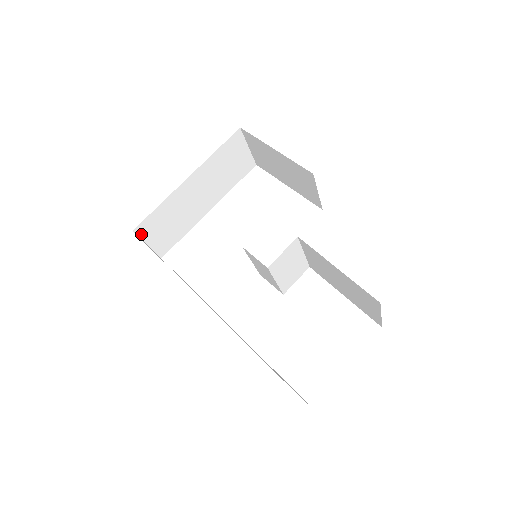
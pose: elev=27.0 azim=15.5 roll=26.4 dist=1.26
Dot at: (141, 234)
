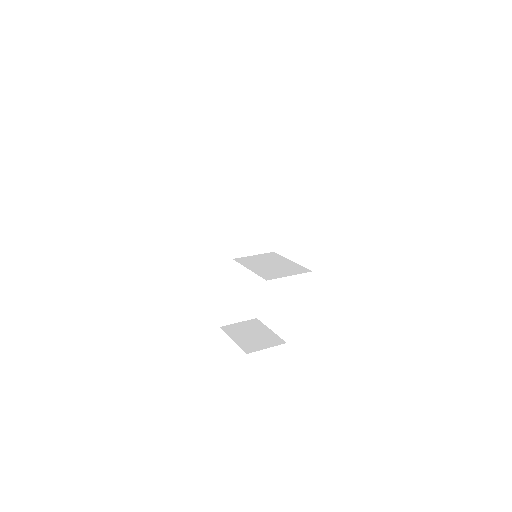
Dot at: (222, 175)
